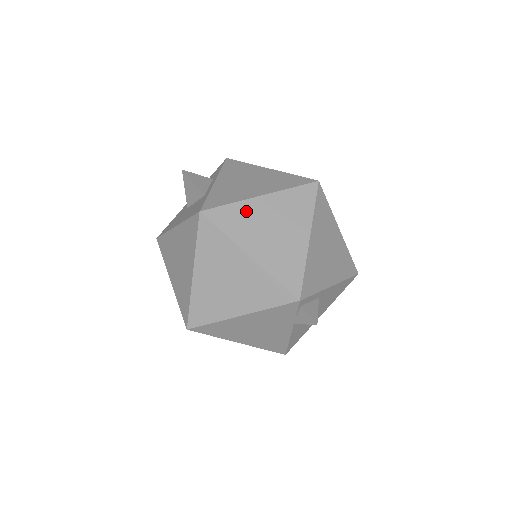
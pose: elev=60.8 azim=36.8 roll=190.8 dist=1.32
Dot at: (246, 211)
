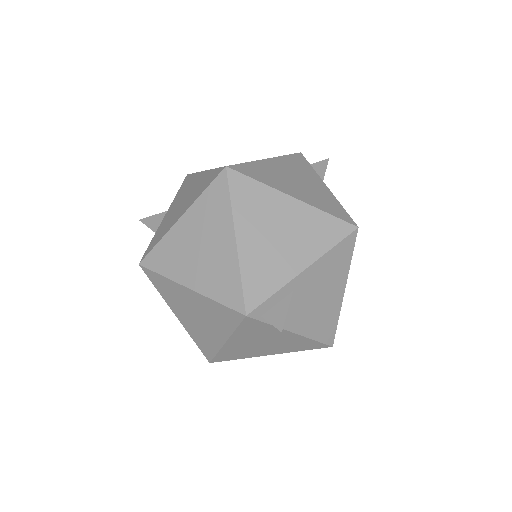
Dot at: (172, 242)
